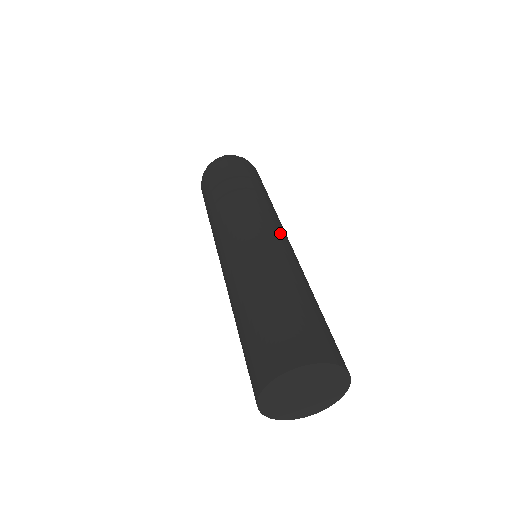
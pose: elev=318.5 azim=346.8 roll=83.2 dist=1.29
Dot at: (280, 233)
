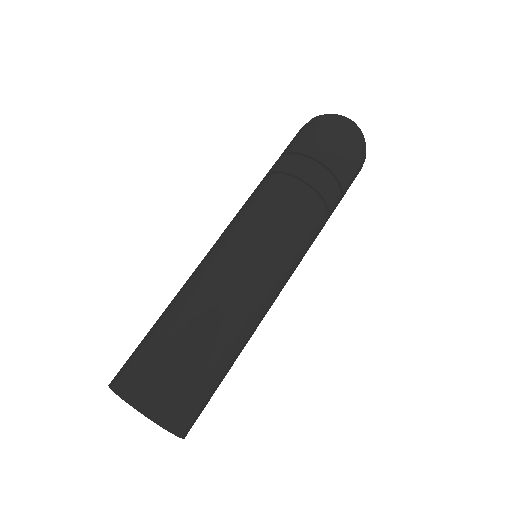
Dot at: (248, 240)
